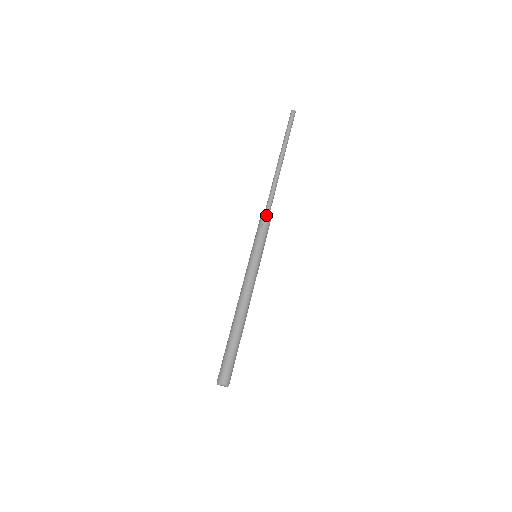
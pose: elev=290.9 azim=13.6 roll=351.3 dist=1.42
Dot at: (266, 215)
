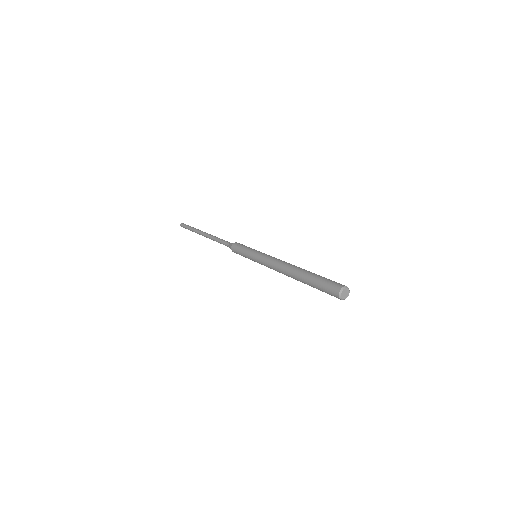
Dot at: (232, 244)
